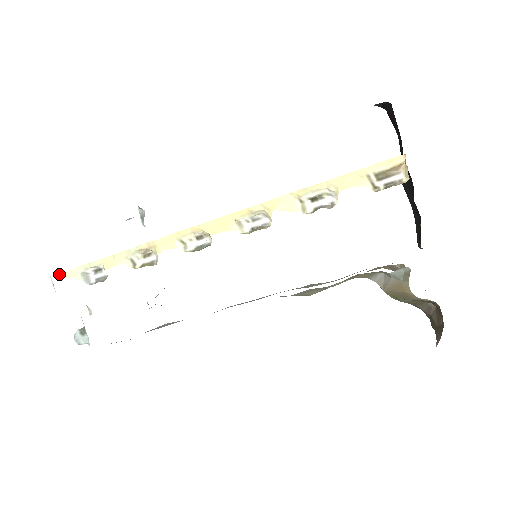
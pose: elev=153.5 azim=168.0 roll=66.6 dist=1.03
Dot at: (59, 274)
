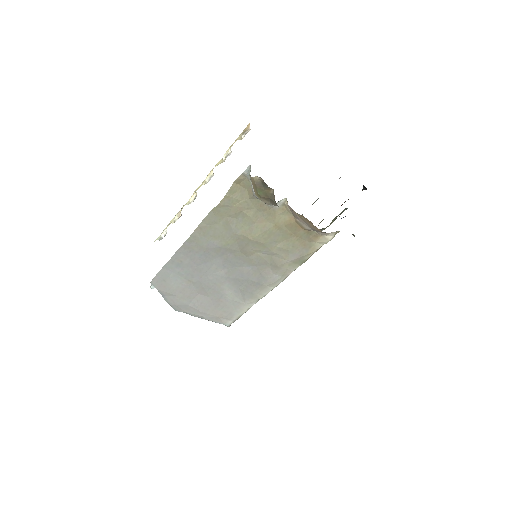
Dot at: (154, 241)
